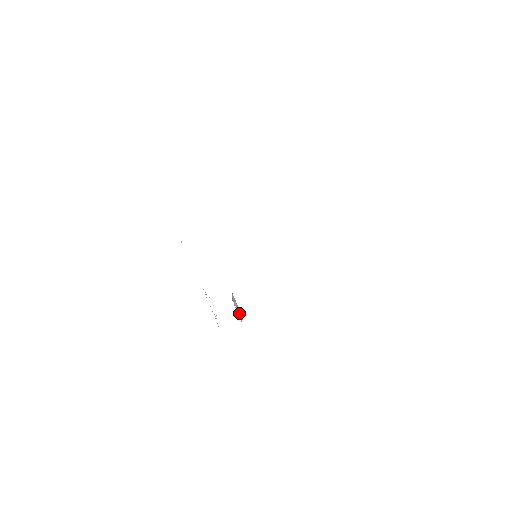
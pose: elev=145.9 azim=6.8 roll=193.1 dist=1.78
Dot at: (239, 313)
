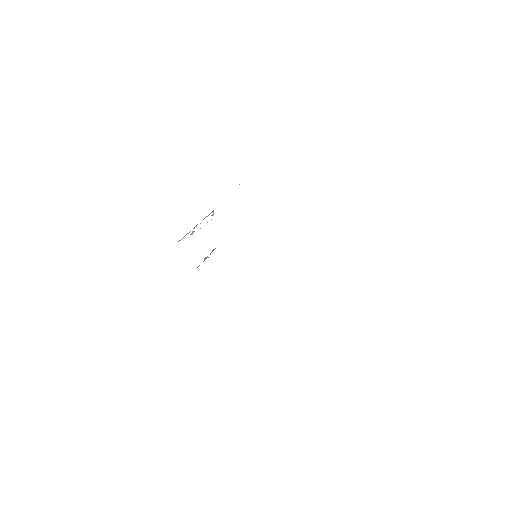
Dot at: (203, 261)
